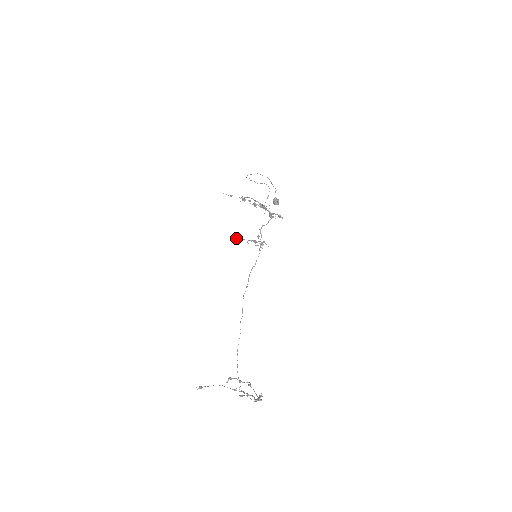
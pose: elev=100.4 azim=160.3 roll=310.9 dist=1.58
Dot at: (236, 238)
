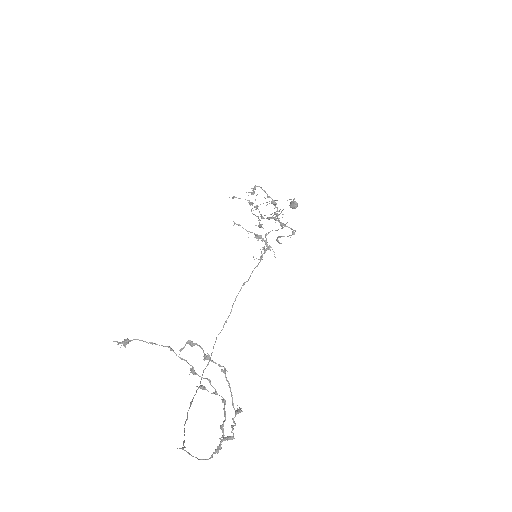
Dot at: (233, 225)
